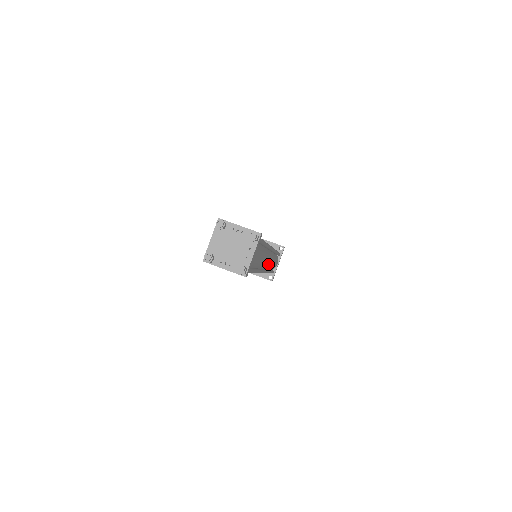
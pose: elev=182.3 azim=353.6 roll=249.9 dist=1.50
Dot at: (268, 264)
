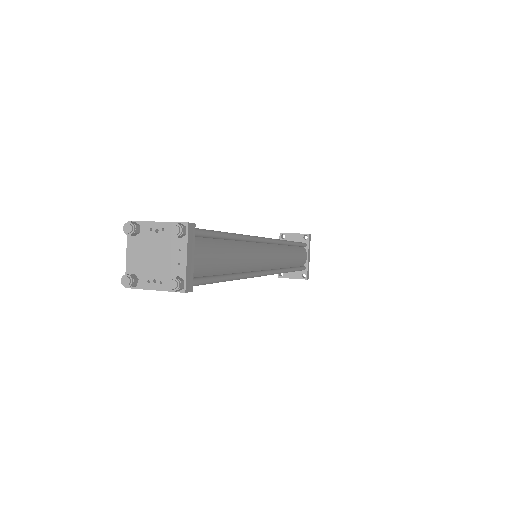
Dot at: (275, 261)
